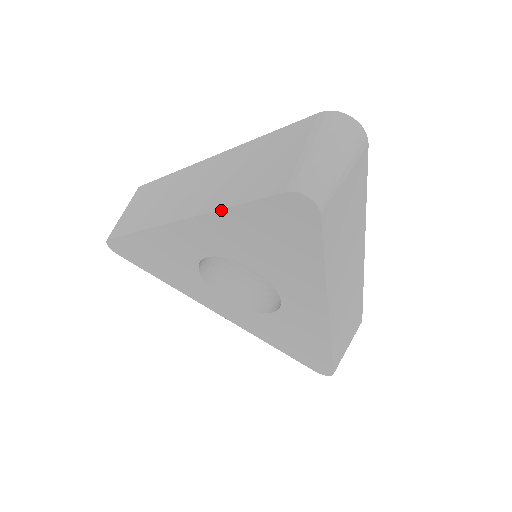
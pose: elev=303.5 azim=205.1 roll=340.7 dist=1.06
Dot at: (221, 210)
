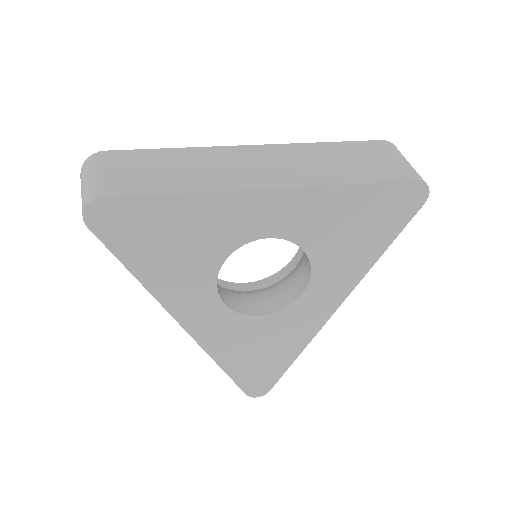
Dot at: (343, 185)
